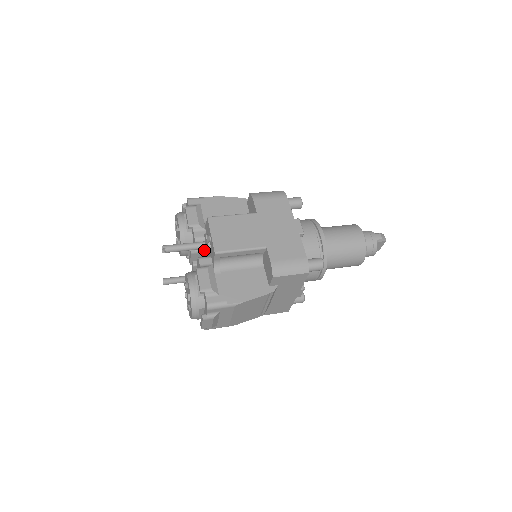
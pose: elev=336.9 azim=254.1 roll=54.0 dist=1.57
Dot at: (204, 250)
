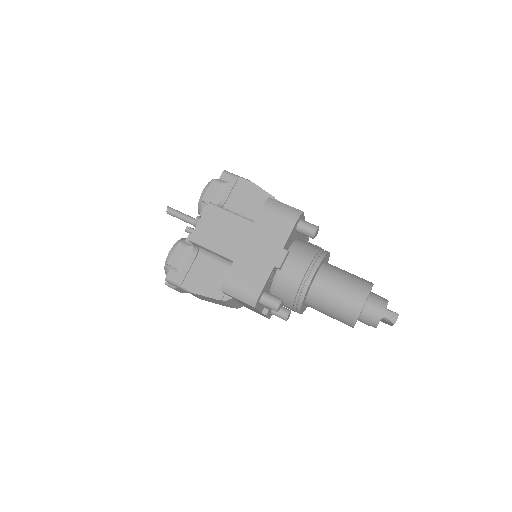
Dot at: occluded
